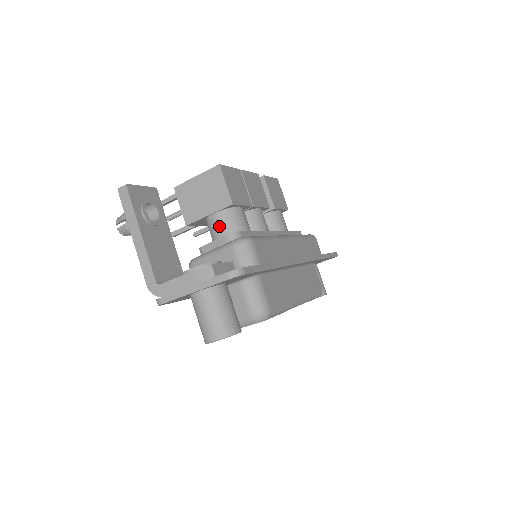
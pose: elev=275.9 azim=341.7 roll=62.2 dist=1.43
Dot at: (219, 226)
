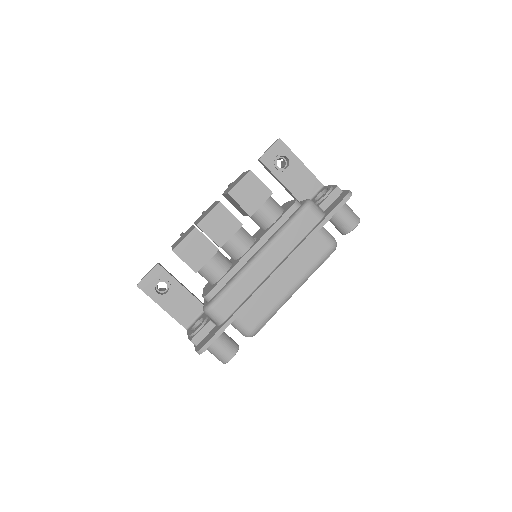
Dot at: occluded
